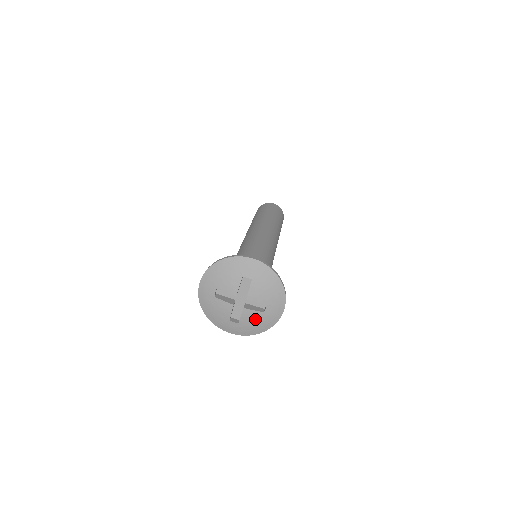
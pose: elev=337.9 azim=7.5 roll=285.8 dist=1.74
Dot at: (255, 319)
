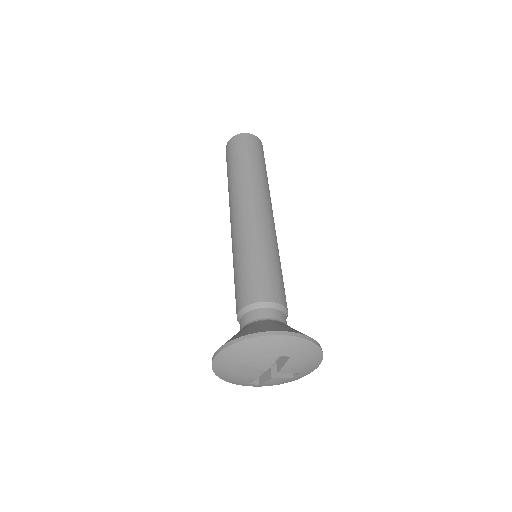
Dot at: (281, 382)
